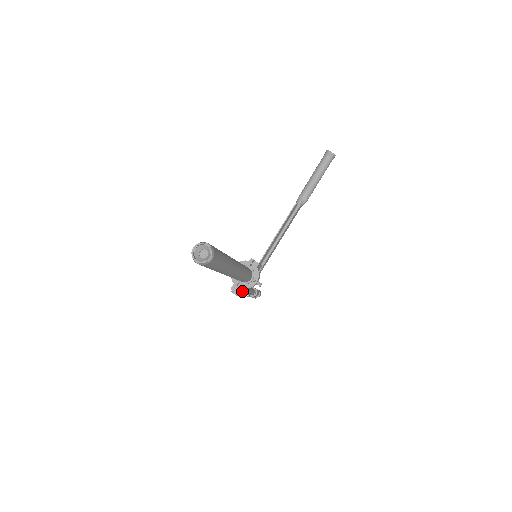
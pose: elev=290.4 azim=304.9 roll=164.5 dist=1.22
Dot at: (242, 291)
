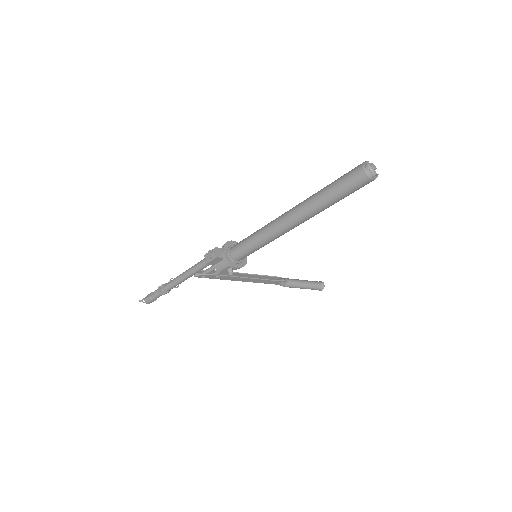
Dot at: (216, 260)
